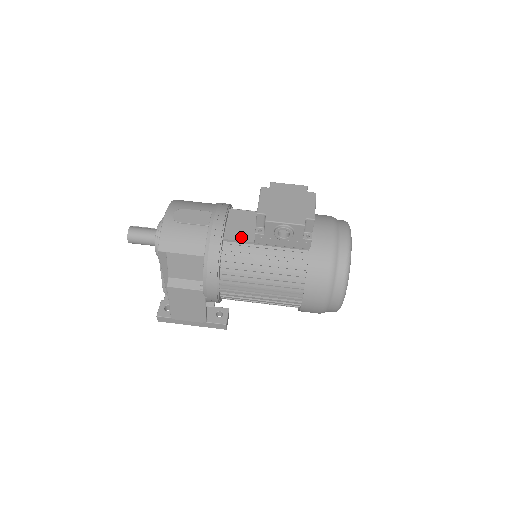
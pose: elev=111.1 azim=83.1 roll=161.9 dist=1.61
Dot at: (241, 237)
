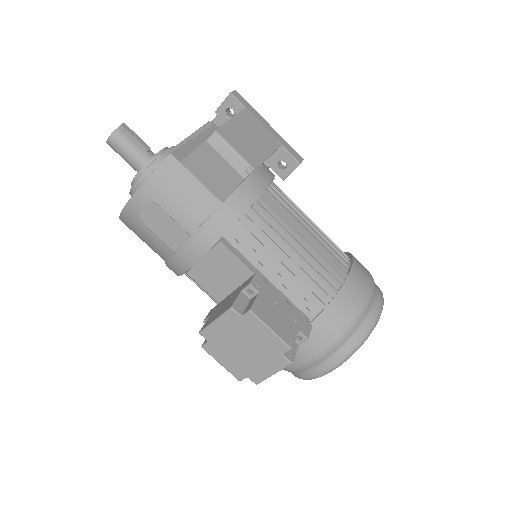
Dot at: (207, 286)
